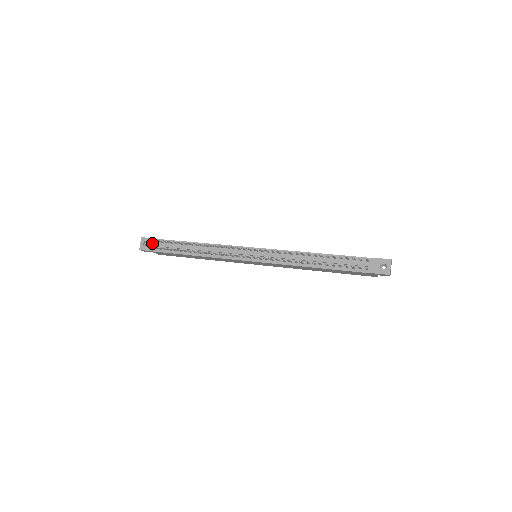
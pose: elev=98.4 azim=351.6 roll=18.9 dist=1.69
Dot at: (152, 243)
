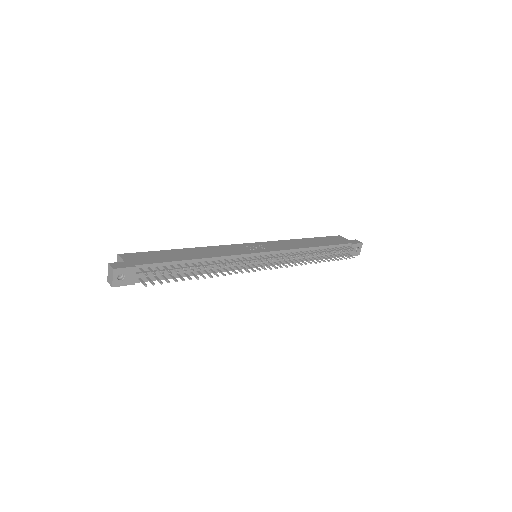
Dot at: (134, 274)
